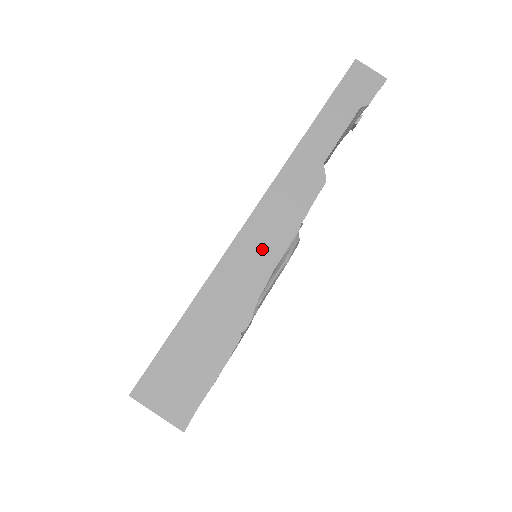
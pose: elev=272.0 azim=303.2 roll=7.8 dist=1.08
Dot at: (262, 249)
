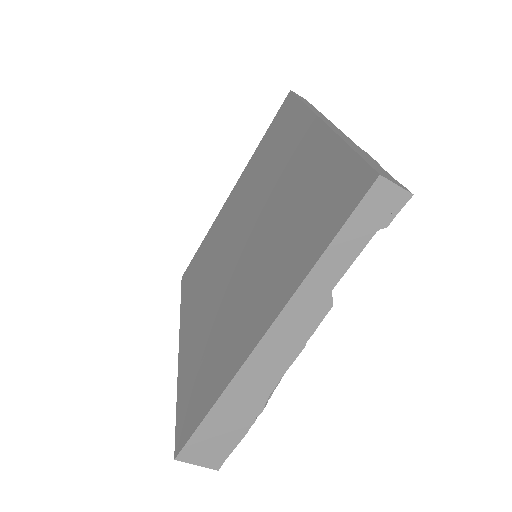
Dot at: (271, 365)
